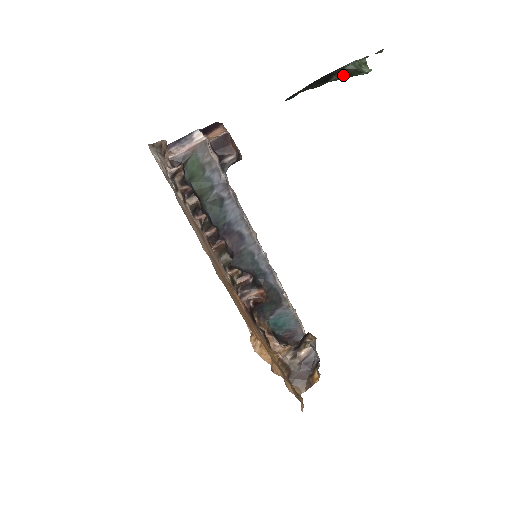
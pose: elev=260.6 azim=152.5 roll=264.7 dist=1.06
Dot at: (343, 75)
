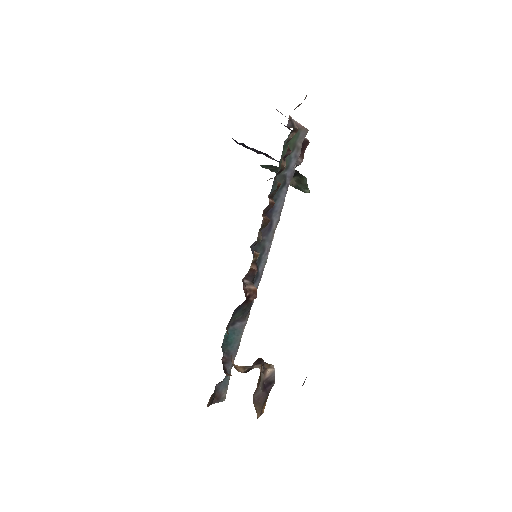
Dot at: (297, 181)
